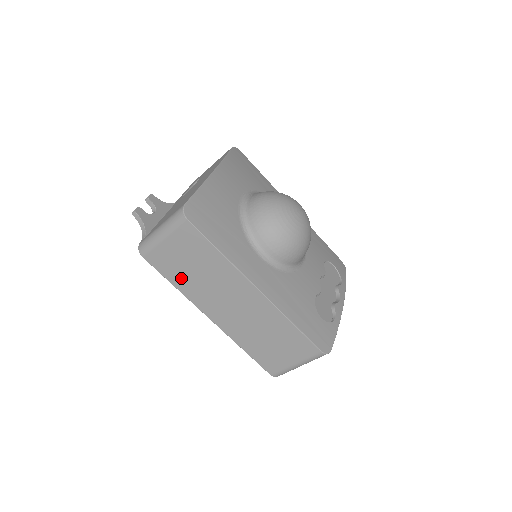
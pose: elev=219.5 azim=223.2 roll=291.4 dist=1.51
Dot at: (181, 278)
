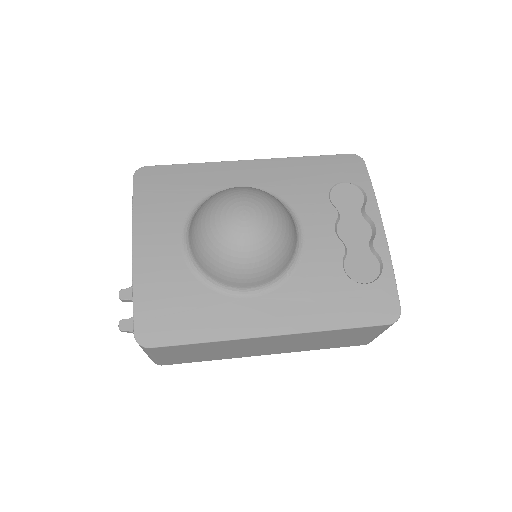
Dot at: (206, 358)
